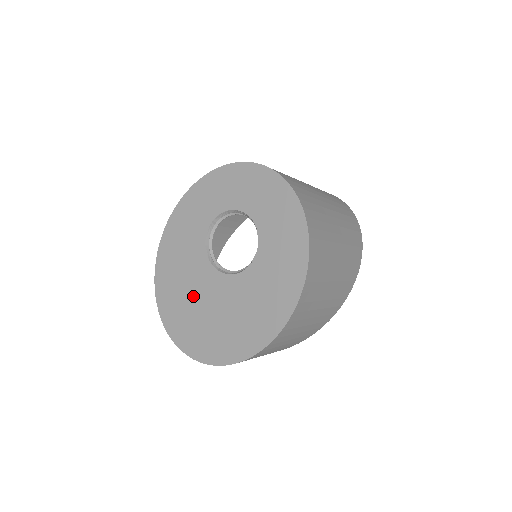
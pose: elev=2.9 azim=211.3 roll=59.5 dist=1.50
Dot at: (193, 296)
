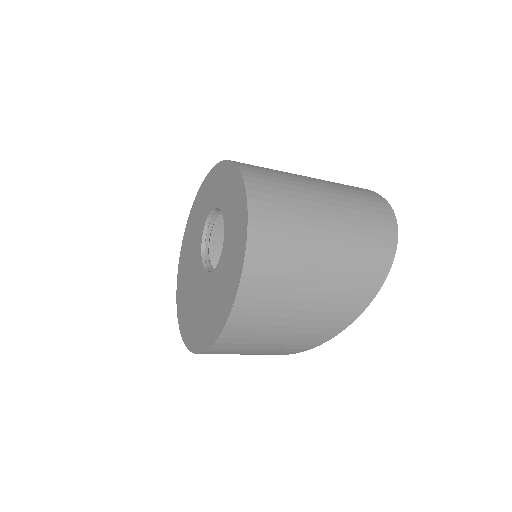
Dot at: (190, 278)
